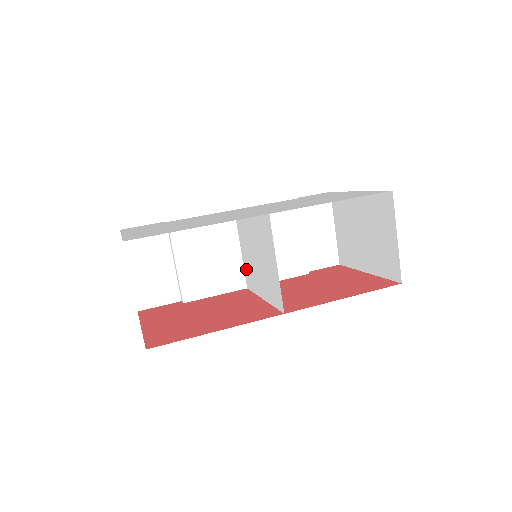
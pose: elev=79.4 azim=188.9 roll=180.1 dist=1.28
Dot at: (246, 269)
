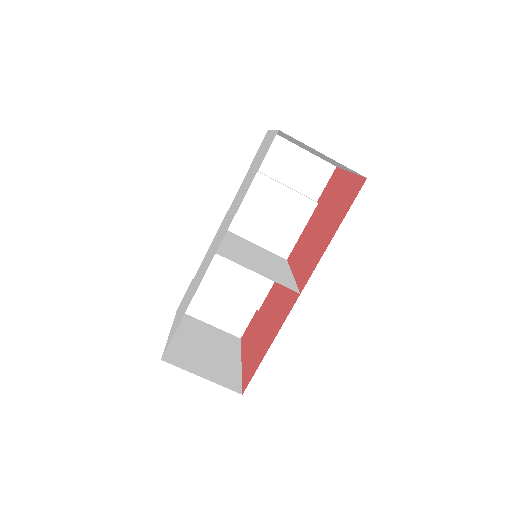
Dot at: (270, 254)
